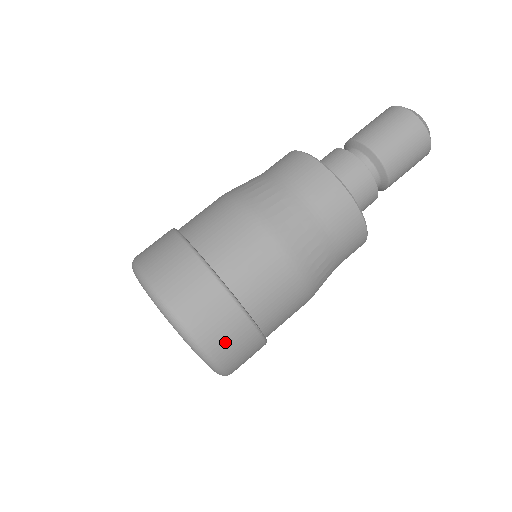
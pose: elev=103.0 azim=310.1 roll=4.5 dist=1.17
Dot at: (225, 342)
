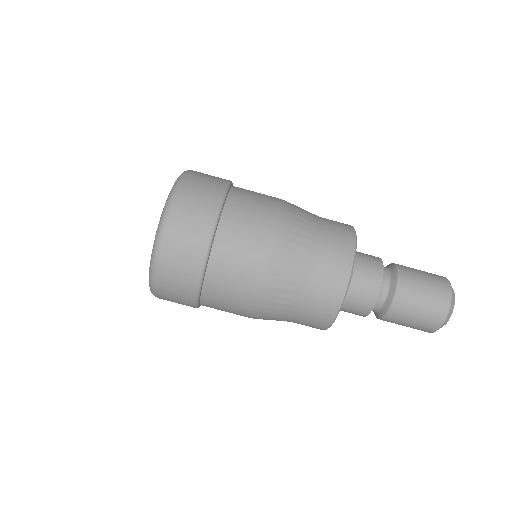
Dot at: (170, 292)
